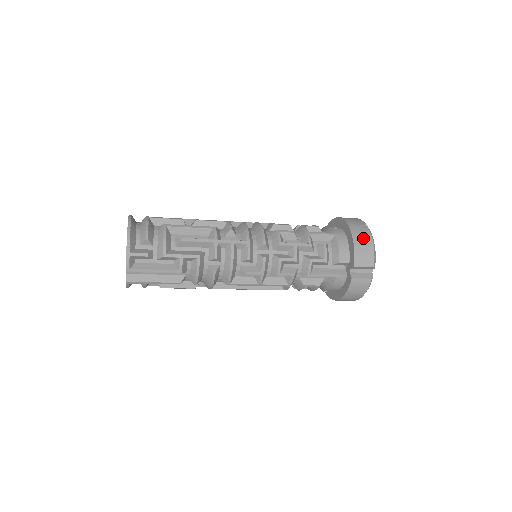
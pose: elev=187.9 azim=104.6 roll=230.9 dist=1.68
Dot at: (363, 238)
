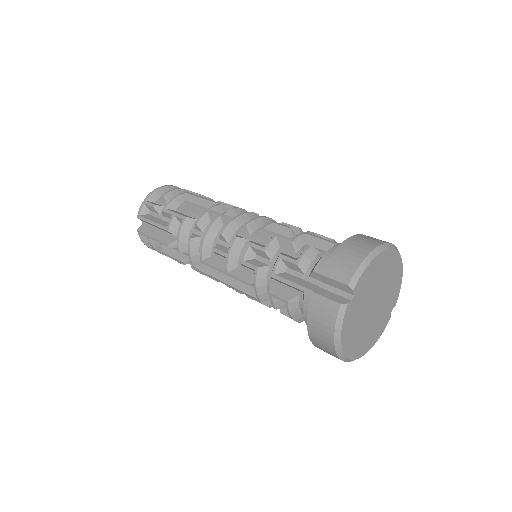
Dot at: (357, 247)
